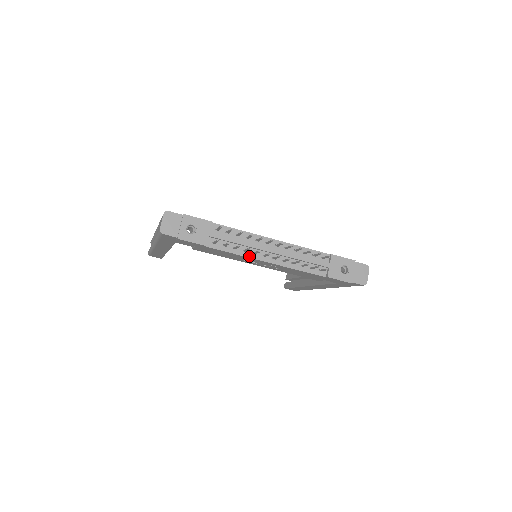
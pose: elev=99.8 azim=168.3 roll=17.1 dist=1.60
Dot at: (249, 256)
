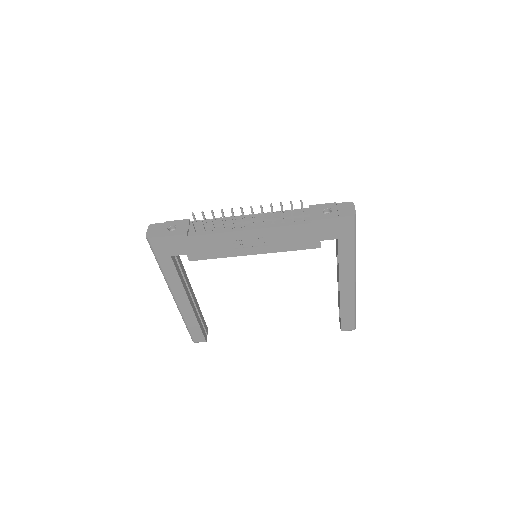
Dot at: (229, 231)
